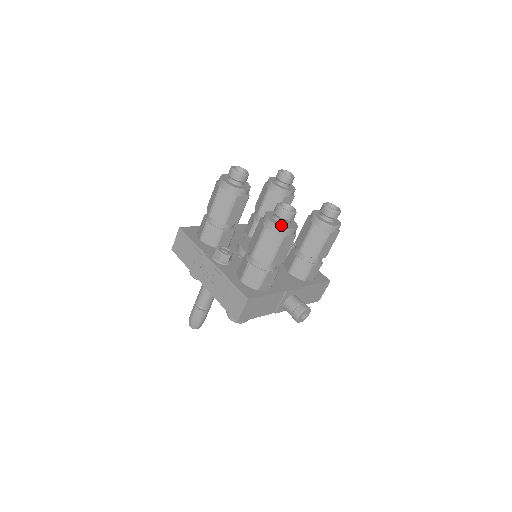
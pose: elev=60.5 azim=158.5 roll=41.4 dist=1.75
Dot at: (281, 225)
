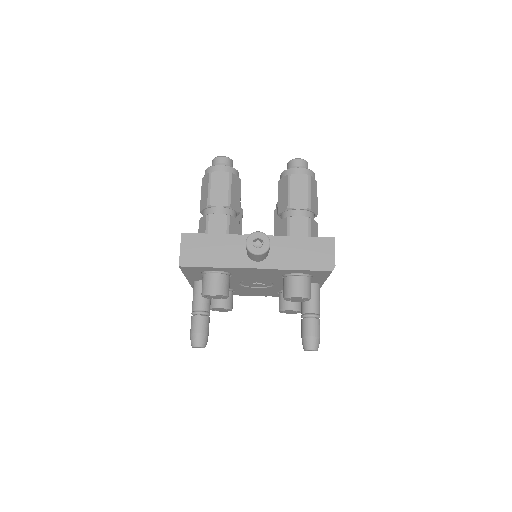
Dot at: occluded
